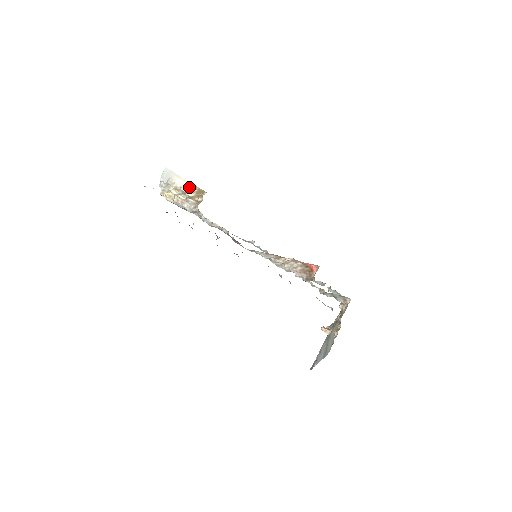
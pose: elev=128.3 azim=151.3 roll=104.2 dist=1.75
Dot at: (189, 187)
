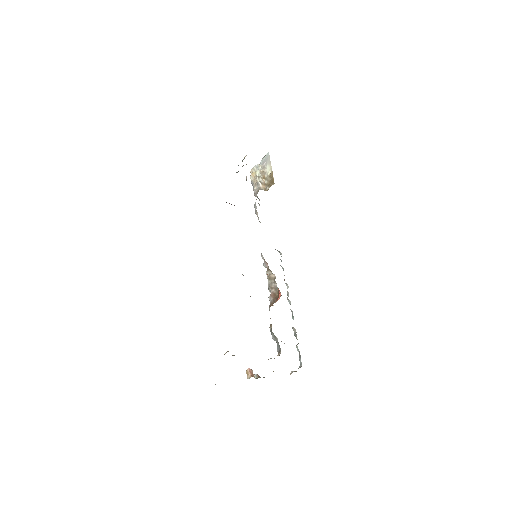
Dot at: (269, 174)
